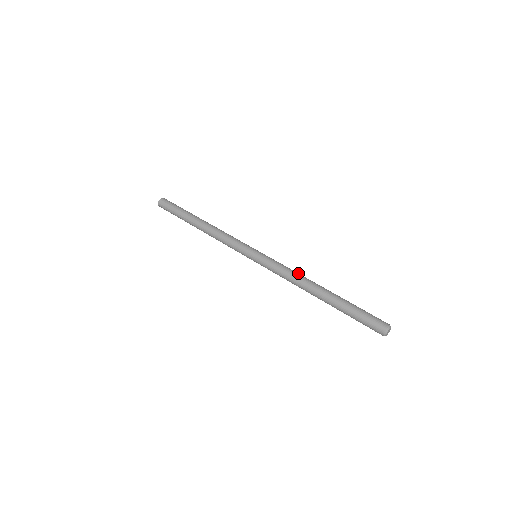
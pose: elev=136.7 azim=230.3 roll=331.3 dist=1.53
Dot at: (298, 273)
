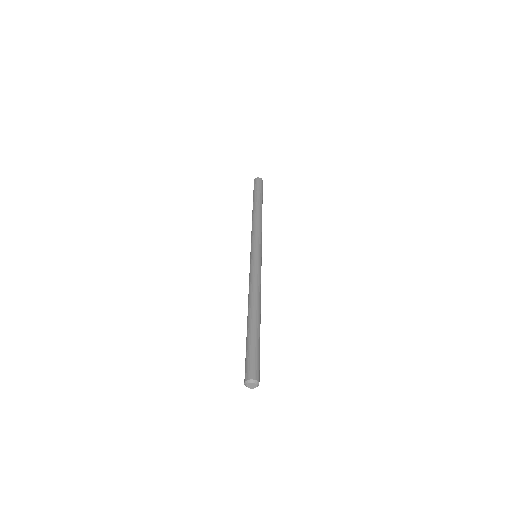
Dot at: occluded
